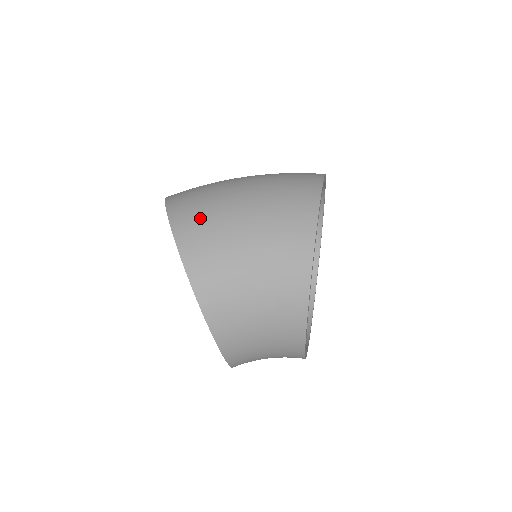
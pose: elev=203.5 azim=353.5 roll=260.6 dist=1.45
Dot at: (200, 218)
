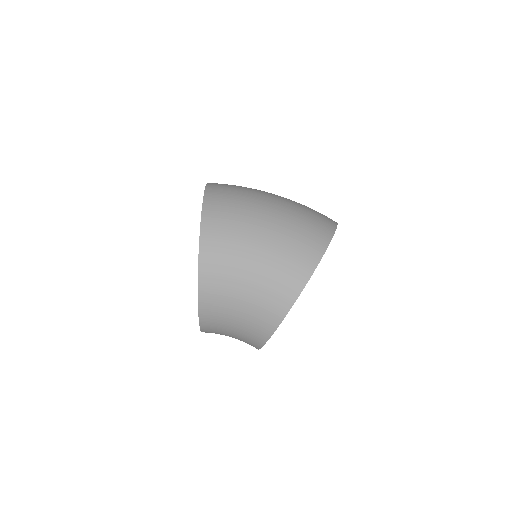
Dot at: (225, 234)
